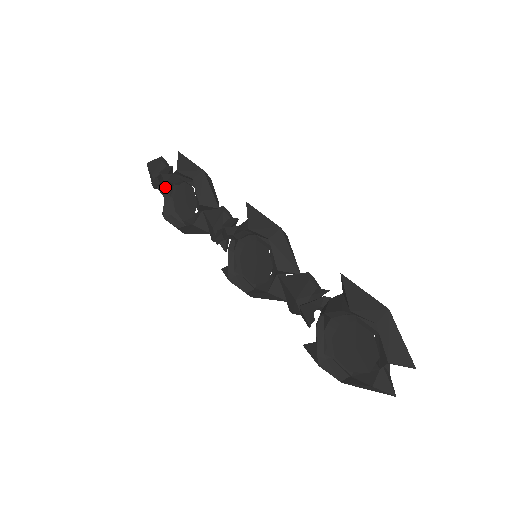
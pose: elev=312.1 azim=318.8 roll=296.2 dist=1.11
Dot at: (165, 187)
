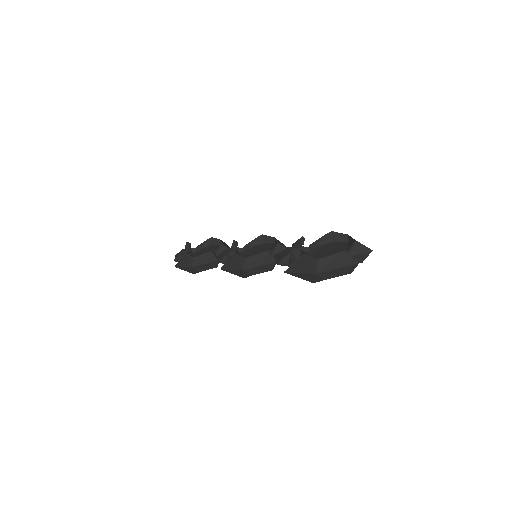
Dot at: occluded
